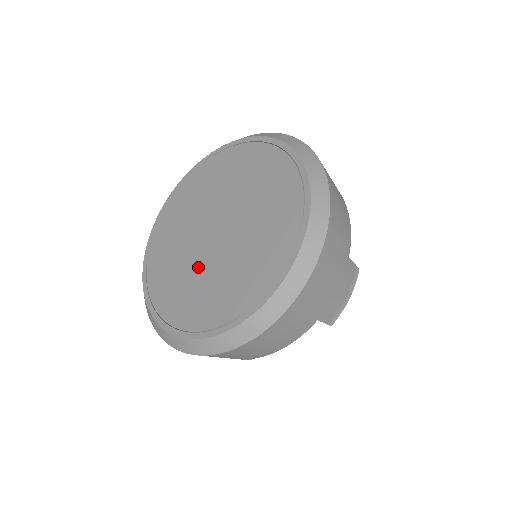
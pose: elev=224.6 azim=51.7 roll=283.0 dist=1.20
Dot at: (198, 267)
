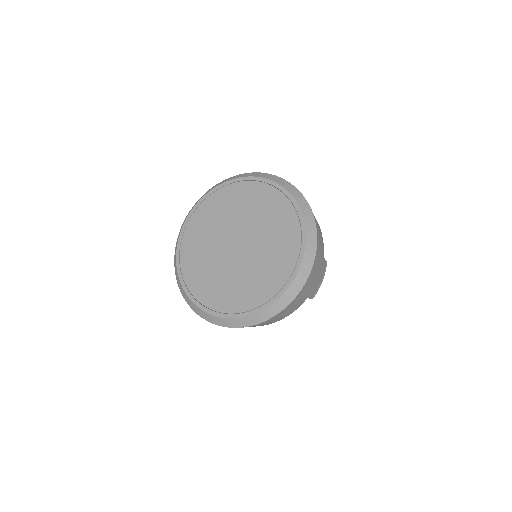
Dot at: (227, 270)
